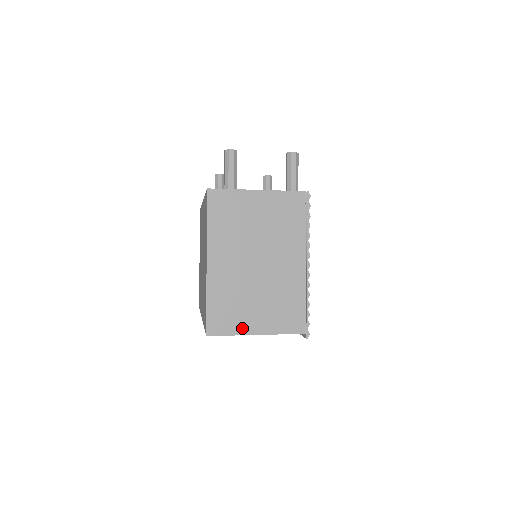
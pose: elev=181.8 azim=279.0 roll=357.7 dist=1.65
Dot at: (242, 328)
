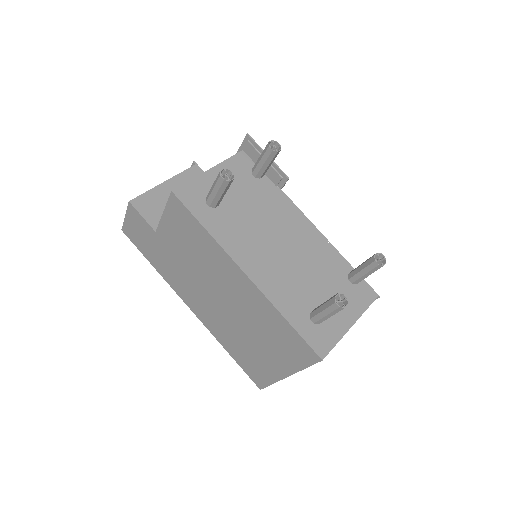
Dot at: occluded
